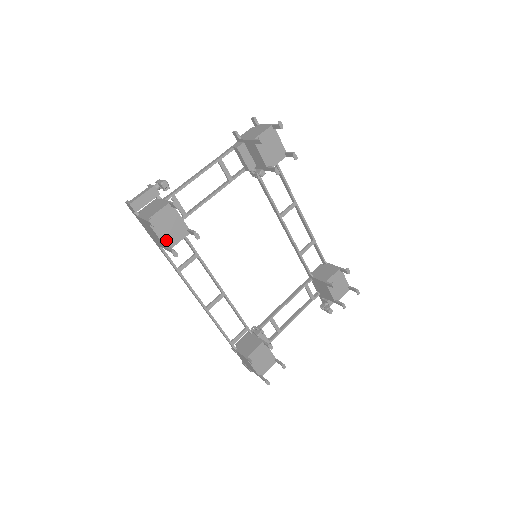
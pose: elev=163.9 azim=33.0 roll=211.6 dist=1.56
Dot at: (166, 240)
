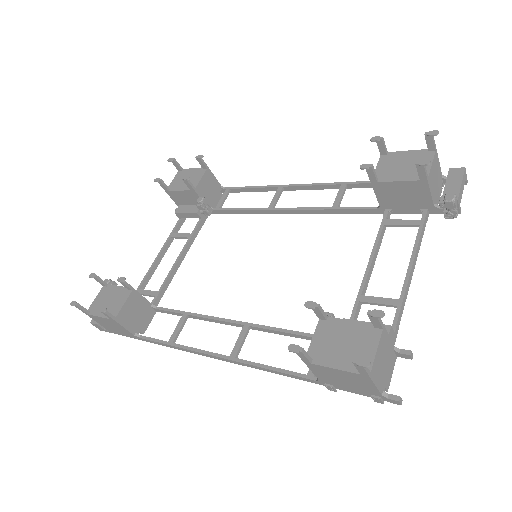
Dot at: occluded
